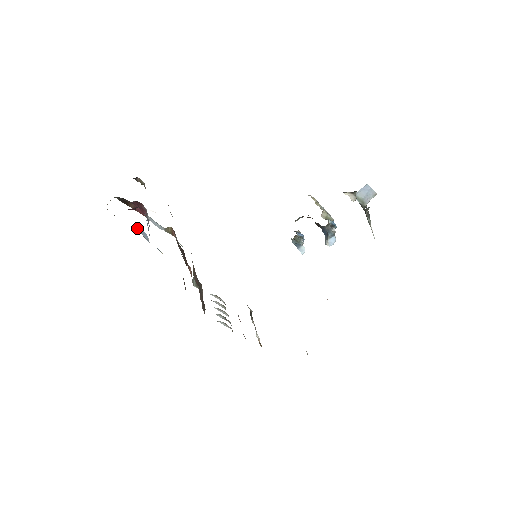
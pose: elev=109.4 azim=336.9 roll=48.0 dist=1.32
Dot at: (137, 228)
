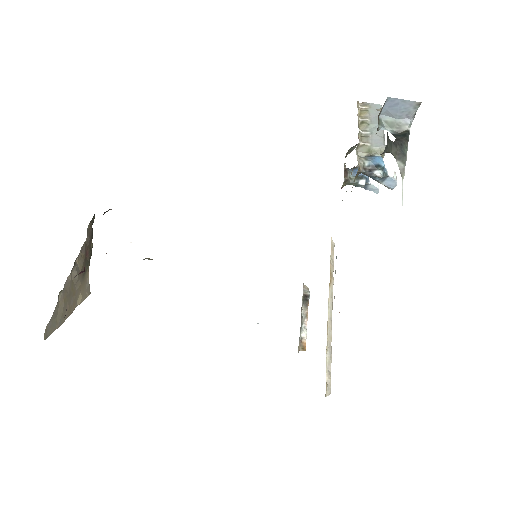
Dot at: occluded
